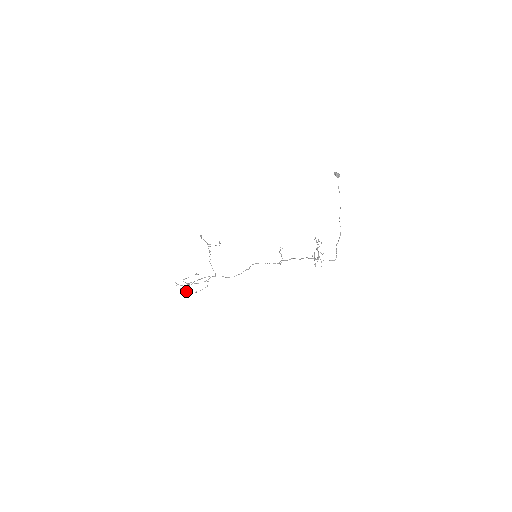
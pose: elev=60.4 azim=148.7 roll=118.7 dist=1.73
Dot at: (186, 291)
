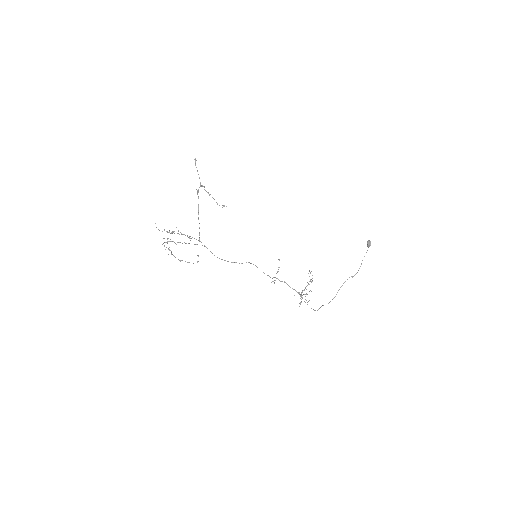
Dot at: (171, 254)
